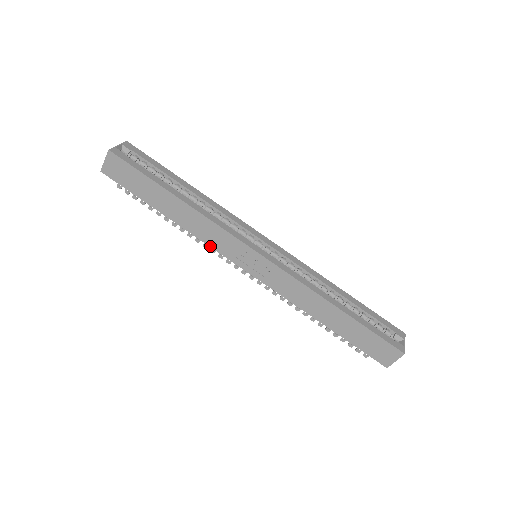
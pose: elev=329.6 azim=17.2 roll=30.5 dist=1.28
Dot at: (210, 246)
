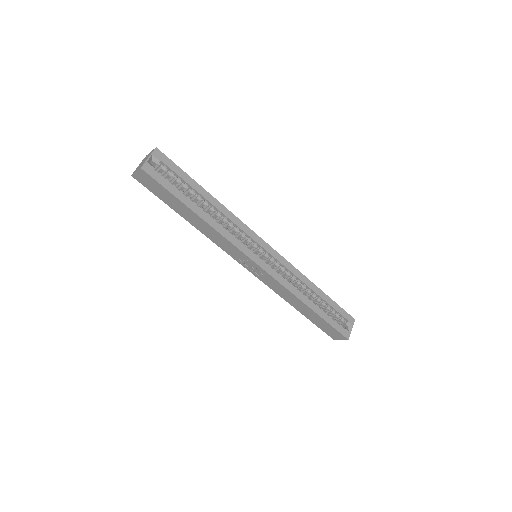
Dot at: (220, 247)
